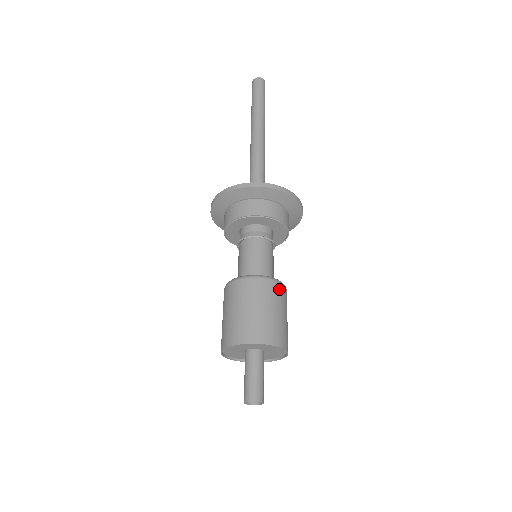
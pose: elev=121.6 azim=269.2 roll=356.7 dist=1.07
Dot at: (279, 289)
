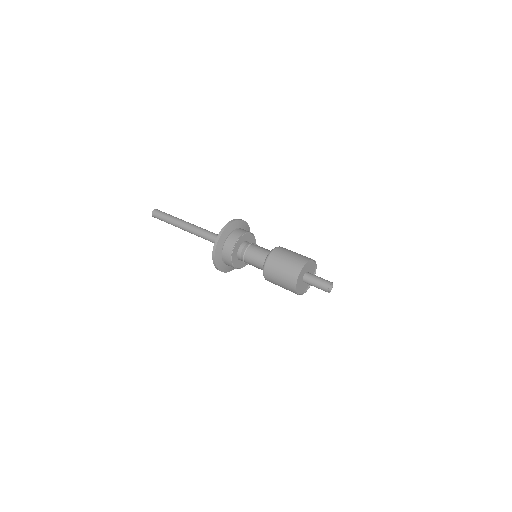
Dot at: (285, 248)
